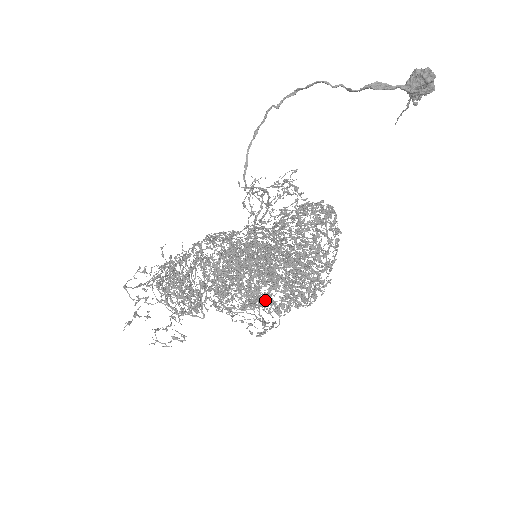
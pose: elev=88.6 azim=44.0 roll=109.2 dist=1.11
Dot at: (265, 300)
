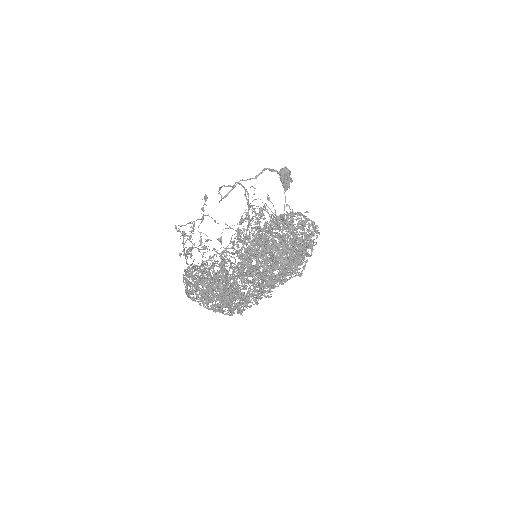
Dot at: (283, 280)
